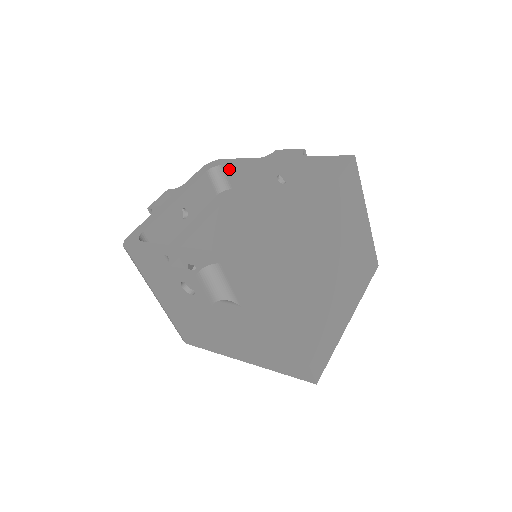
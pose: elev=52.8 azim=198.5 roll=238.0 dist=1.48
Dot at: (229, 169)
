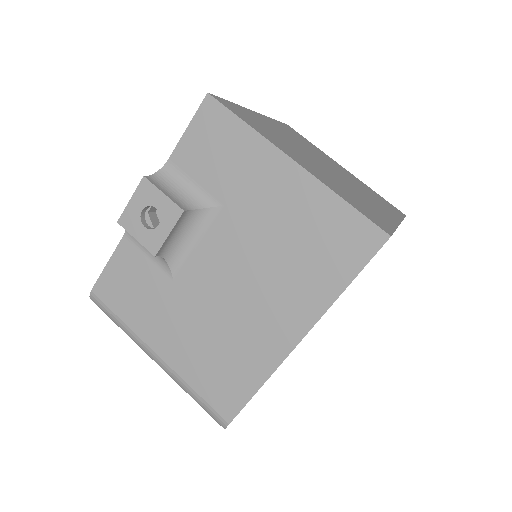
Dot at: occluded
